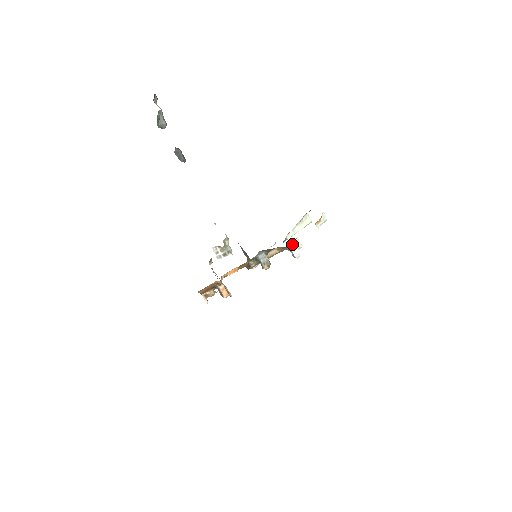
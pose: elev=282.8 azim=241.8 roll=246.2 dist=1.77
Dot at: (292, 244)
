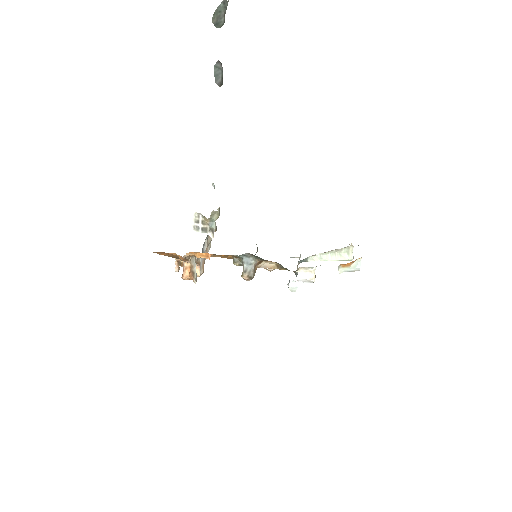
Dot at: (303, 270)
